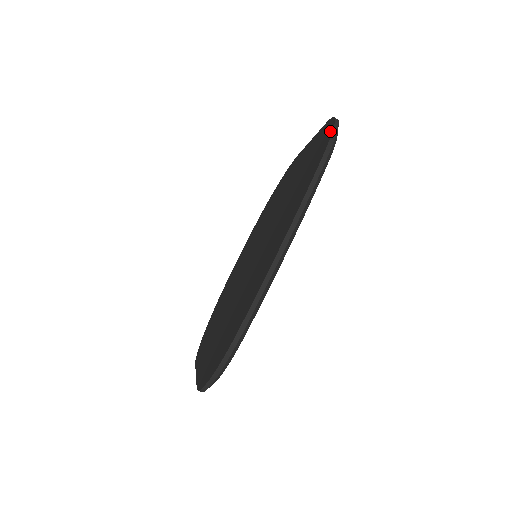
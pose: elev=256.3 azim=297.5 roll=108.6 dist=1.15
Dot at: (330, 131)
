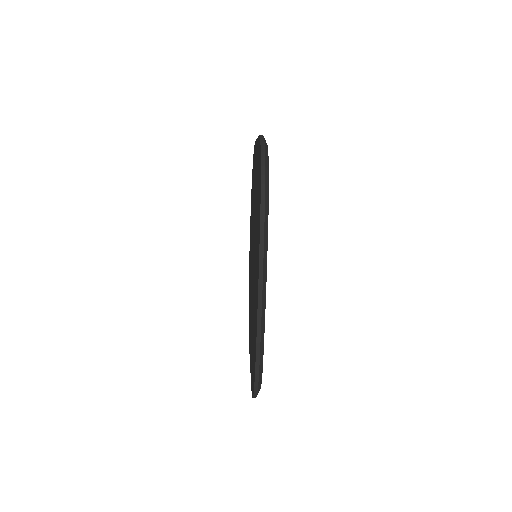
Dot at: (260, 165)
